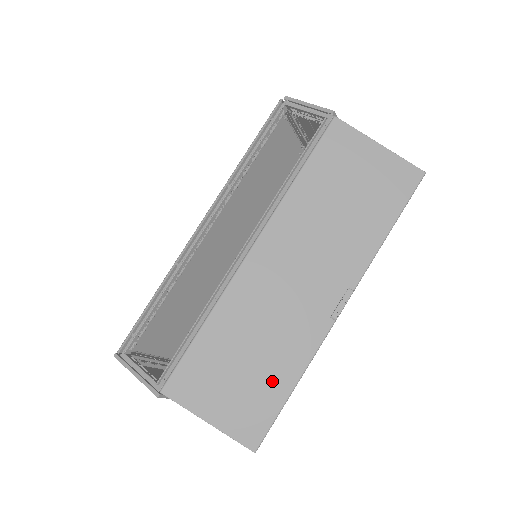
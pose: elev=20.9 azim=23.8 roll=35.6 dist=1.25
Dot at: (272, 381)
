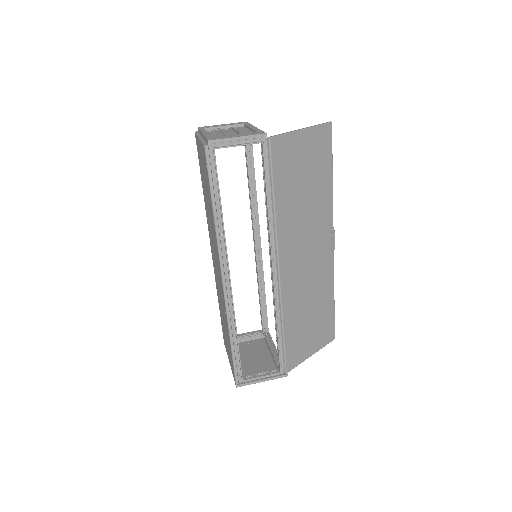
Dot at: (325, 308)
